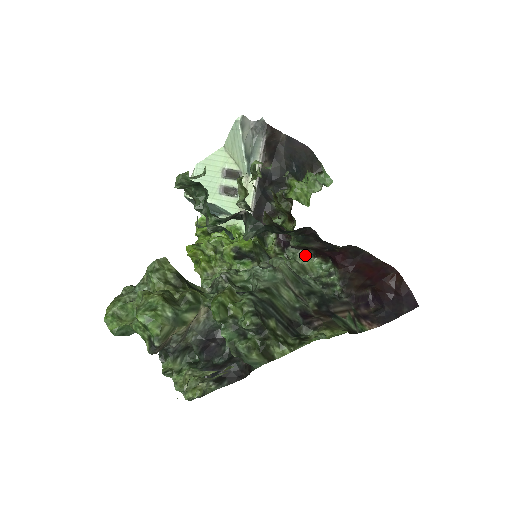
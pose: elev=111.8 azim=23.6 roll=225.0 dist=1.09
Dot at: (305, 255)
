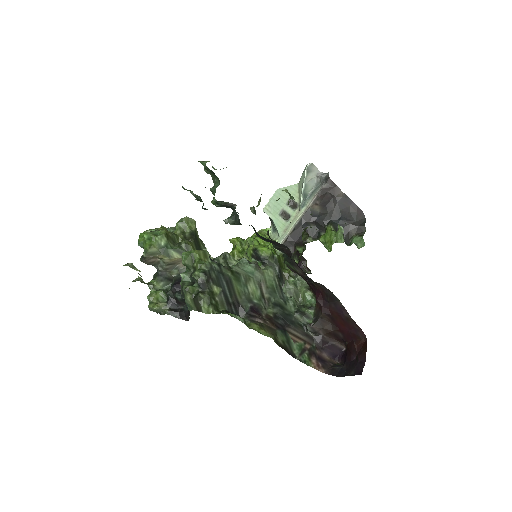
Dot at: (305, 285)
